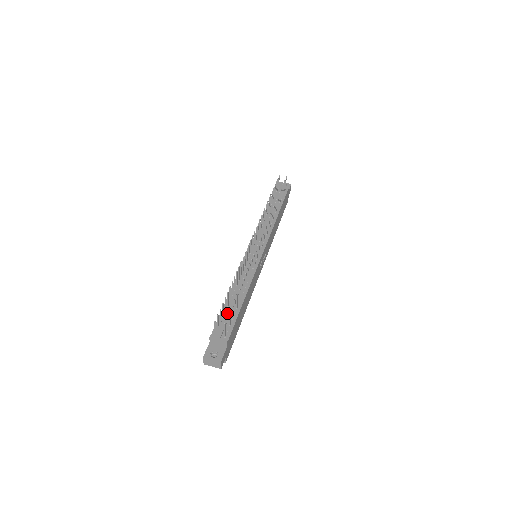
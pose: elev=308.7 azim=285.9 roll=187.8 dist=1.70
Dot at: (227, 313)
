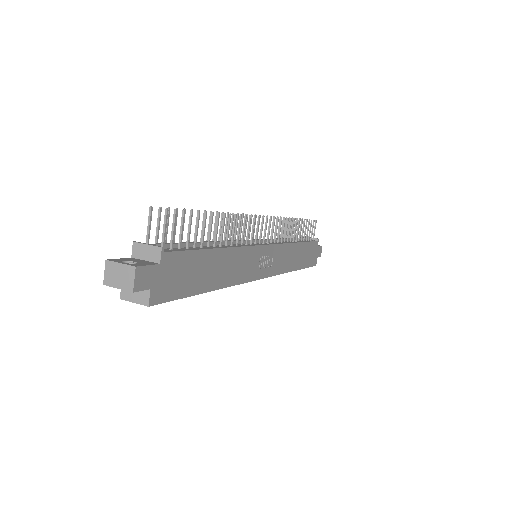
Dot at: (182, 246)
